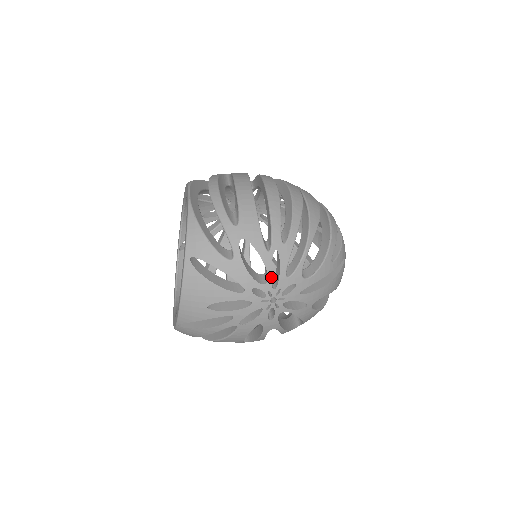
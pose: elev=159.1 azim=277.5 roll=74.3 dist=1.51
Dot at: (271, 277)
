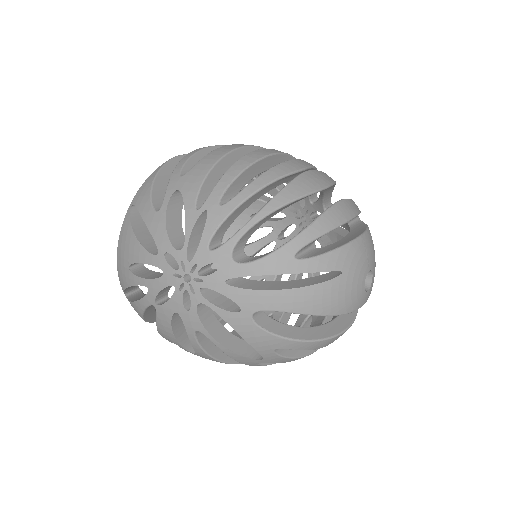
Dot at: occluded
